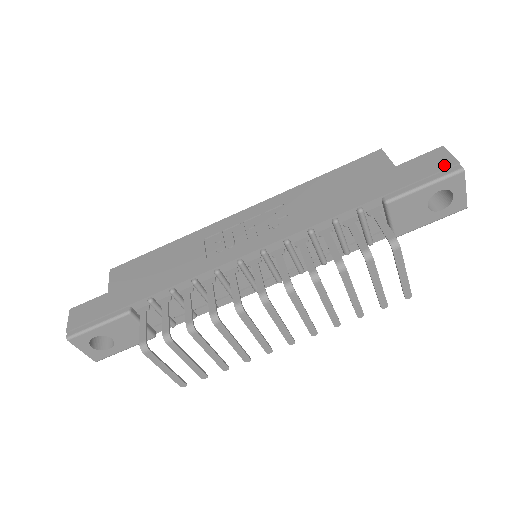
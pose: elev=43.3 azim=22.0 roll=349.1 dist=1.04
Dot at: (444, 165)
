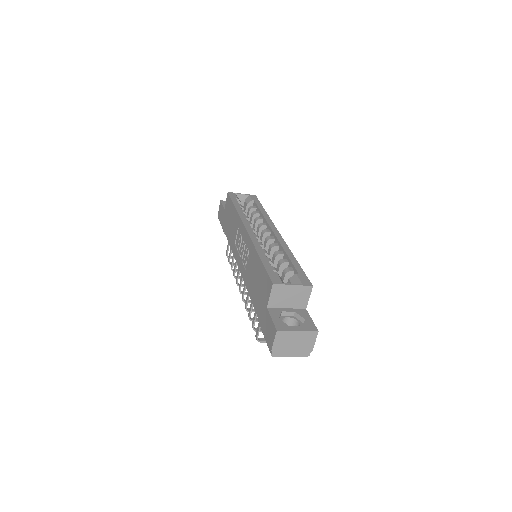
Dot at: (269, 342)
